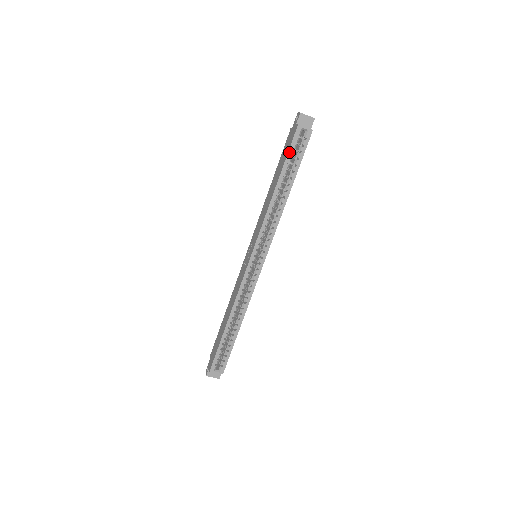
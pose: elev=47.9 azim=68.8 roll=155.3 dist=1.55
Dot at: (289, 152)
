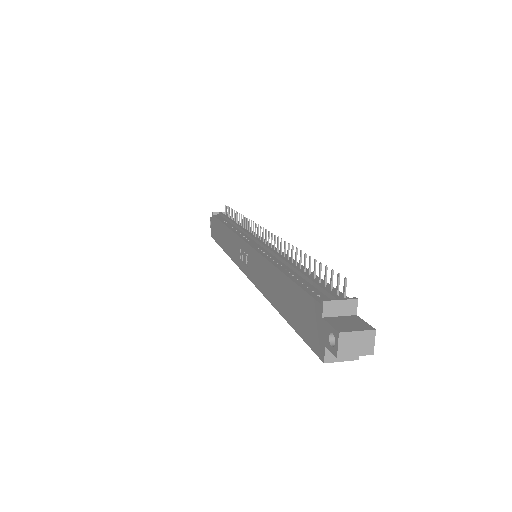
Dot at: (302, 337)
